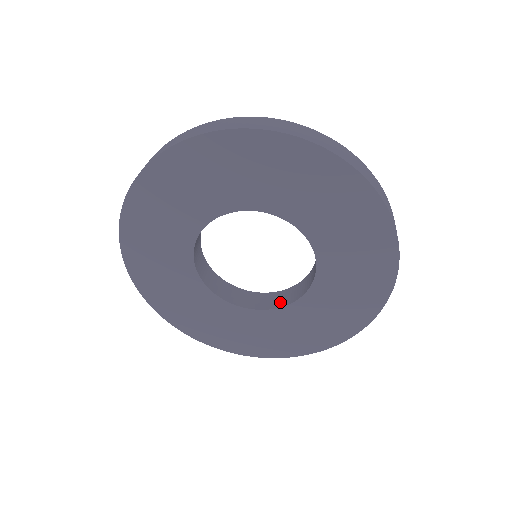
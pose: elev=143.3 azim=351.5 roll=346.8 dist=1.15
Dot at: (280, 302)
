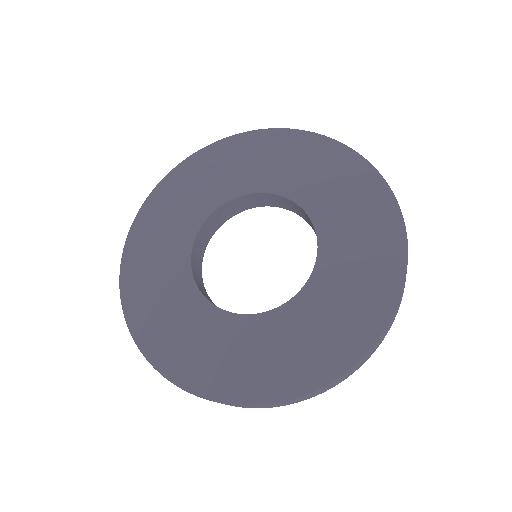
Dot at: occluded
